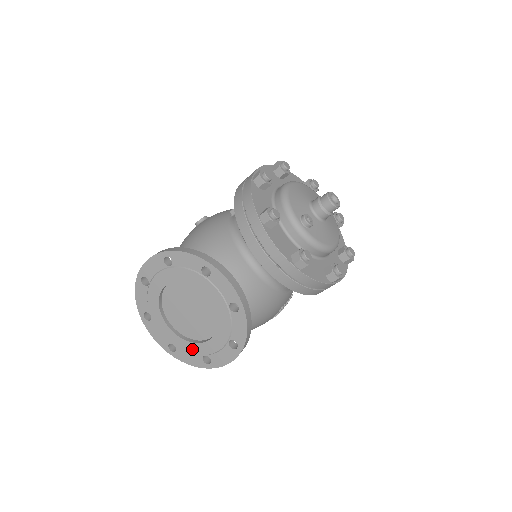
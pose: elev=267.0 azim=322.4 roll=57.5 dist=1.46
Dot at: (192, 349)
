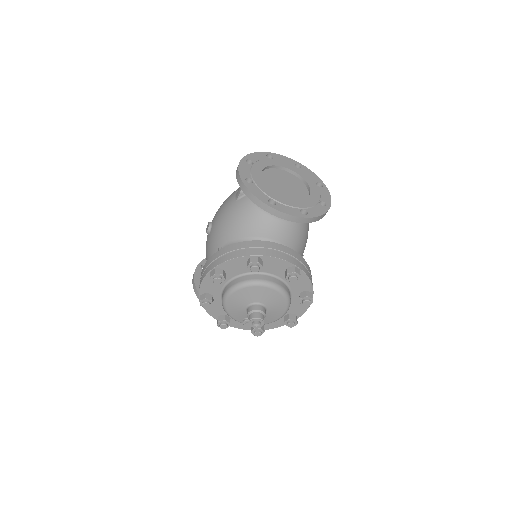
Dot at: occluded
